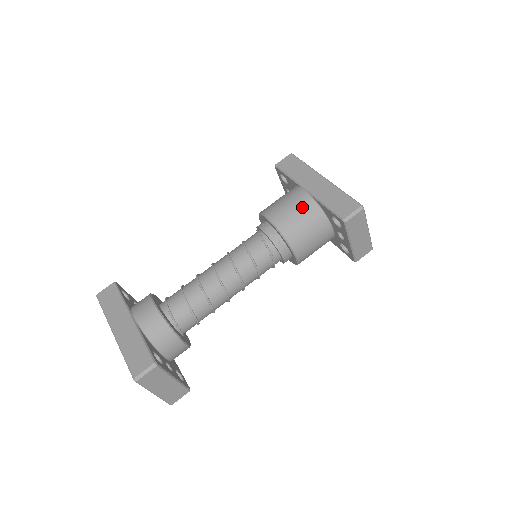
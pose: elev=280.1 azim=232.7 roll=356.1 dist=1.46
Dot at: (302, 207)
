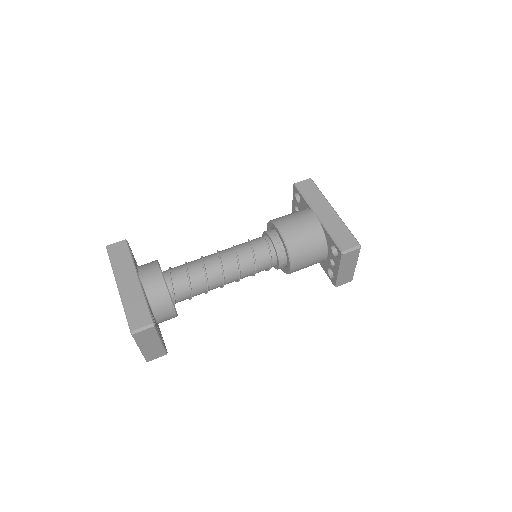
Dot at: (310, 229)
